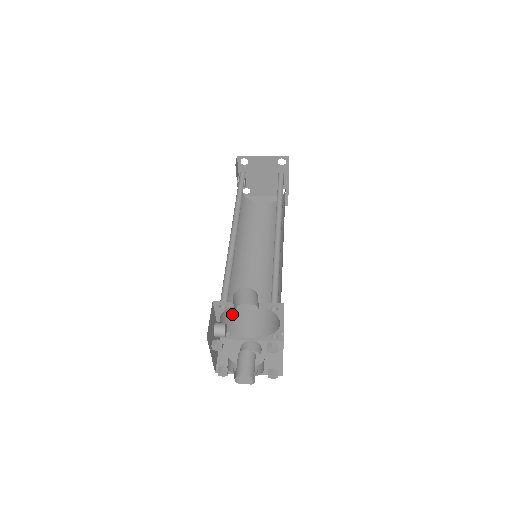
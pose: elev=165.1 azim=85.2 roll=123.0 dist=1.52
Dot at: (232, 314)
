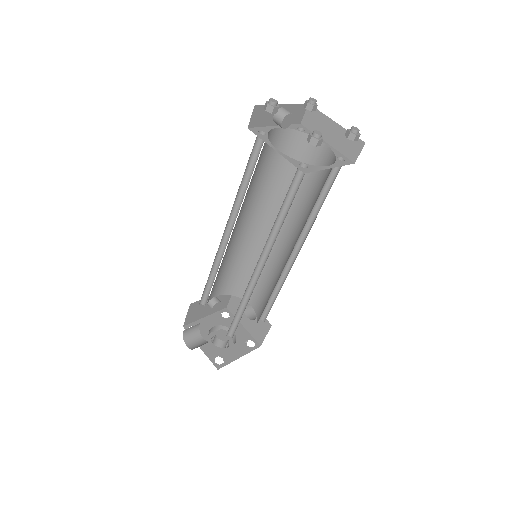
Dot at: (239, 282)
